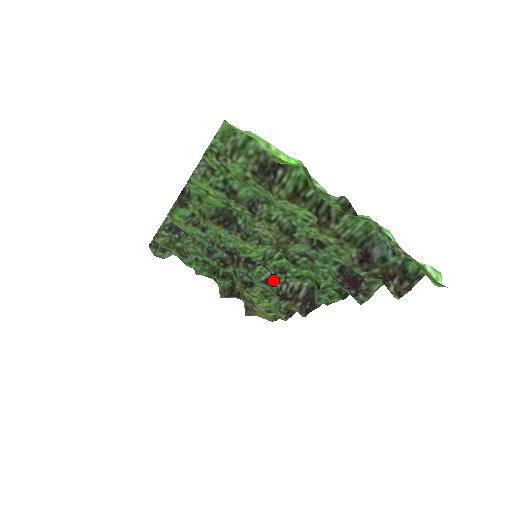
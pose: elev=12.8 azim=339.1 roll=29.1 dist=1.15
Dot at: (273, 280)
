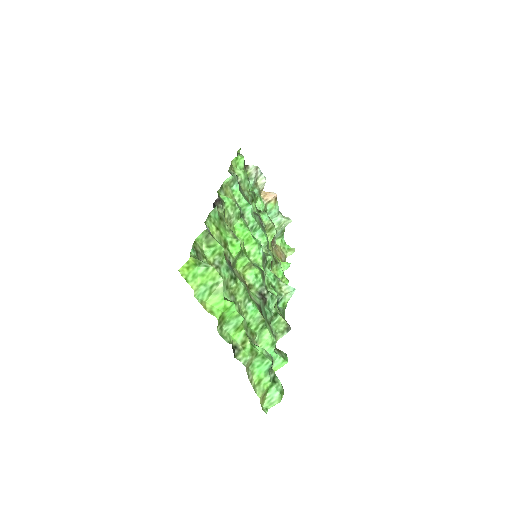
Dot at: (270, 265)
